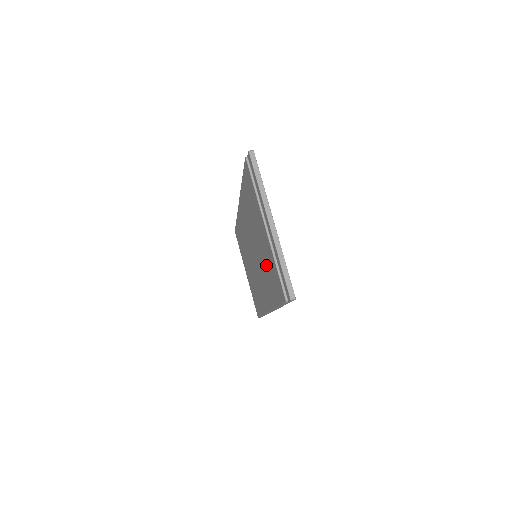
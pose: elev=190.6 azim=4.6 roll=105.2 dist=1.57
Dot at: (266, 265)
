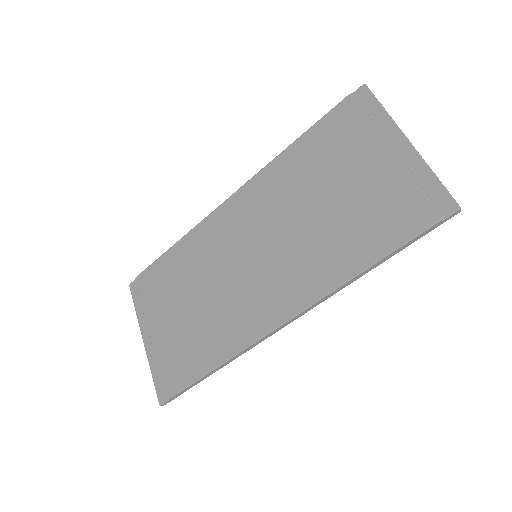
Dot at: (349, 217)
